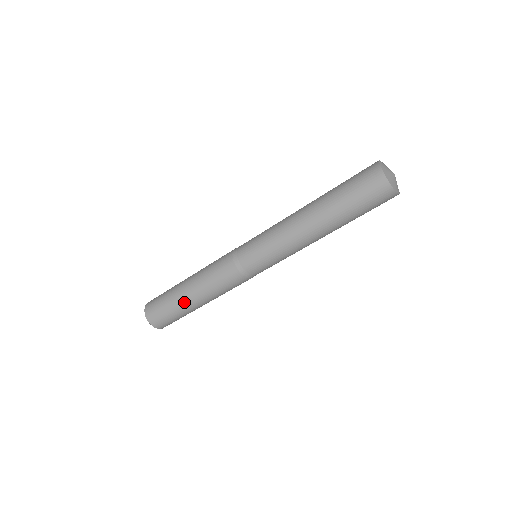
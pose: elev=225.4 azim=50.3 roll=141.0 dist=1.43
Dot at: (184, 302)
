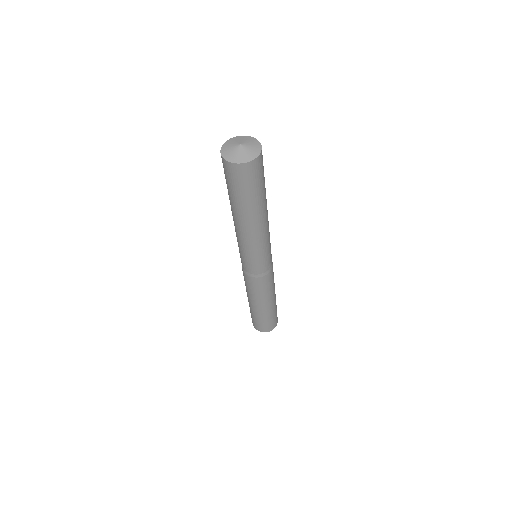
Dot at: (254, 310)
